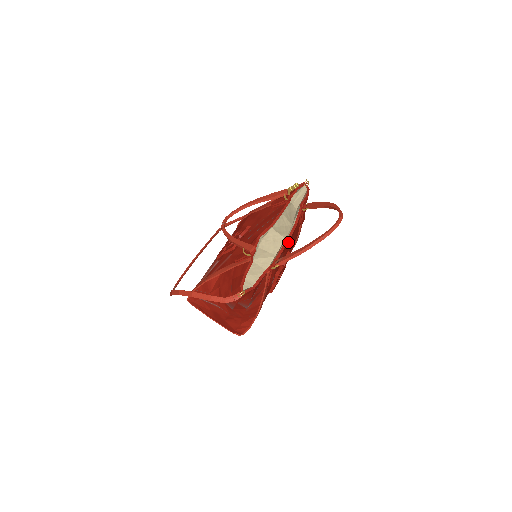
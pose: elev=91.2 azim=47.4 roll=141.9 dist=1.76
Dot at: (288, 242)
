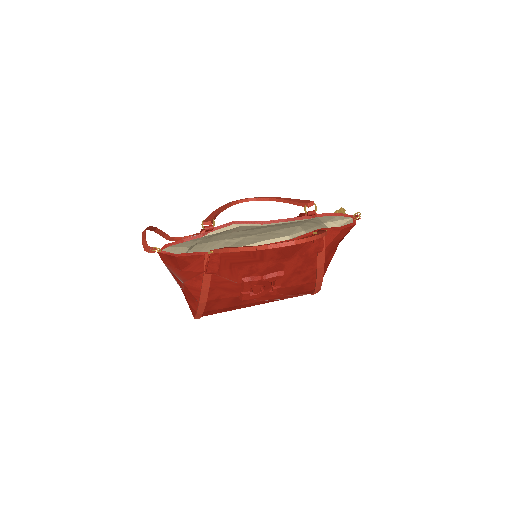
Dot at: (267, 251)
